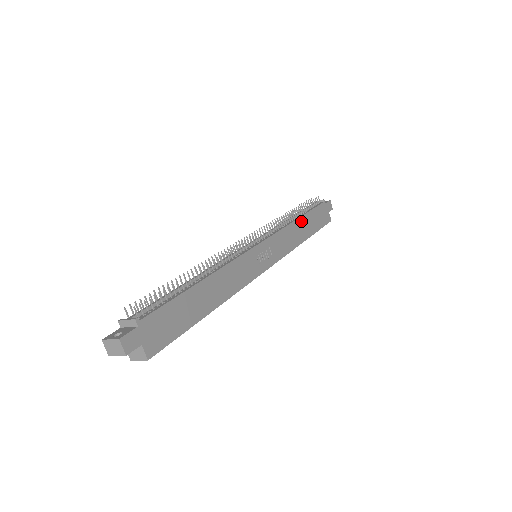
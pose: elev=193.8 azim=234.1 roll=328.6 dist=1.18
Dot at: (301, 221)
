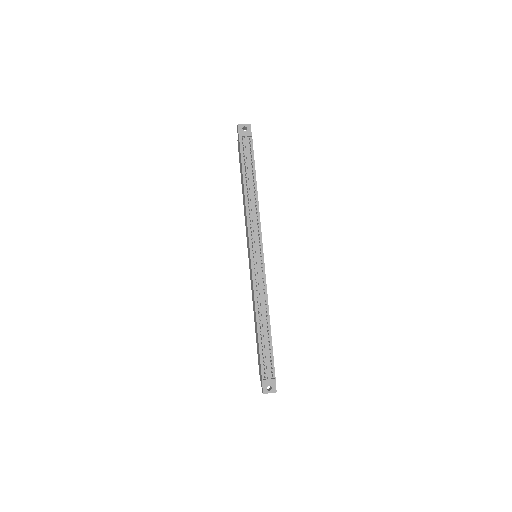
Dot at: occluded
